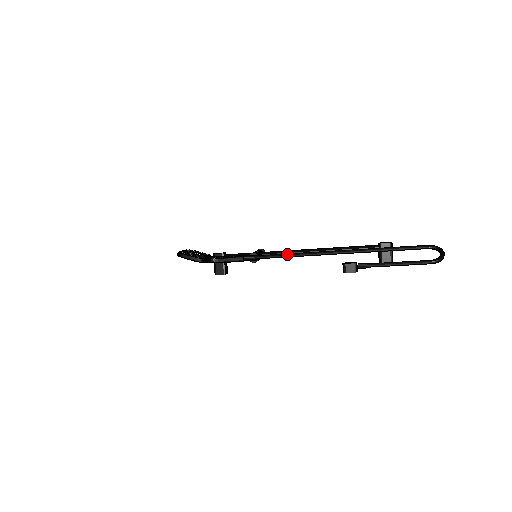
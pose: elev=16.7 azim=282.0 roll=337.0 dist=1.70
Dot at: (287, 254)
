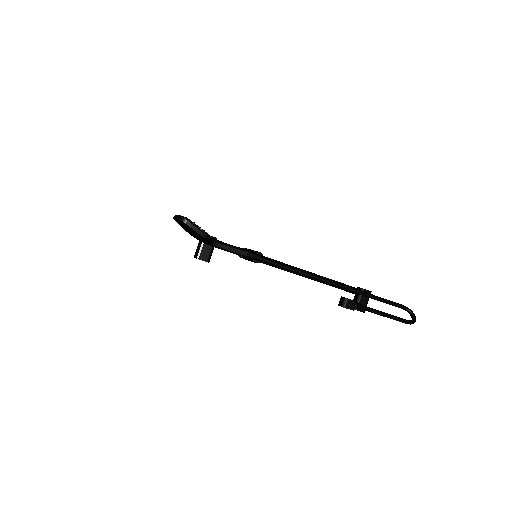
Dot at: (291, 267)
